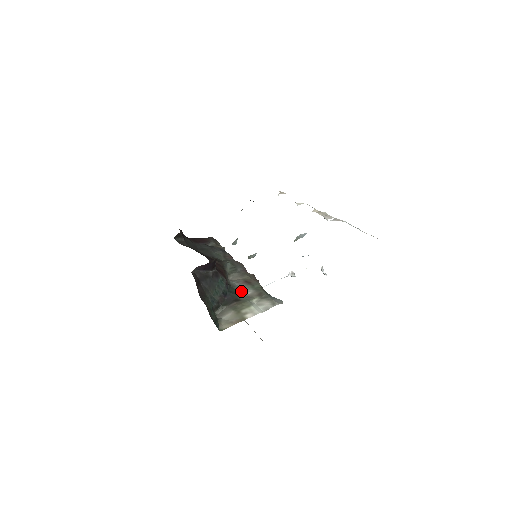
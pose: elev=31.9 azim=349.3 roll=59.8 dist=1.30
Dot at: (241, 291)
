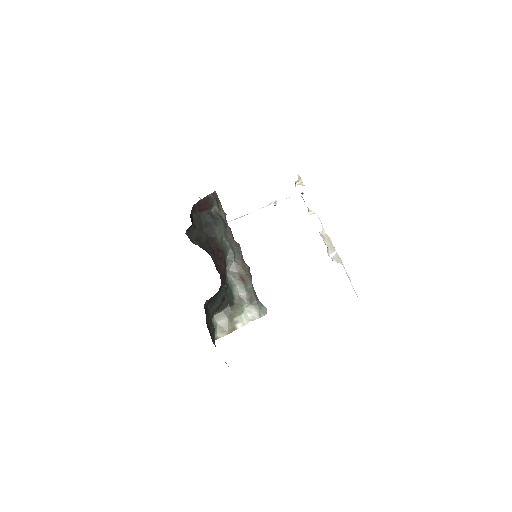
Dot at: (236, 291)
